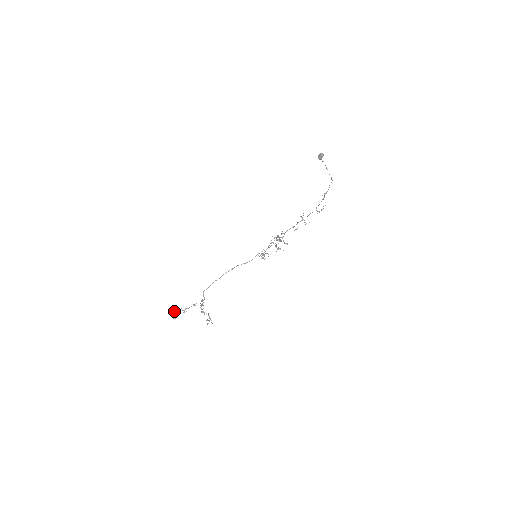
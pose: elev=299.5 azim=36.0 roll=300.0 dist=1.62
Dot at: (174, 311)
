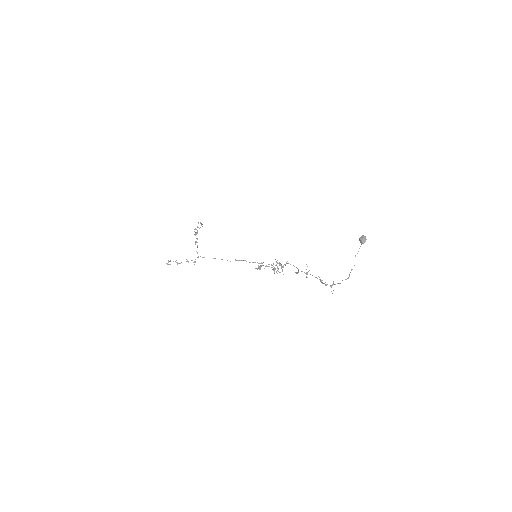
Dot at: occluded
